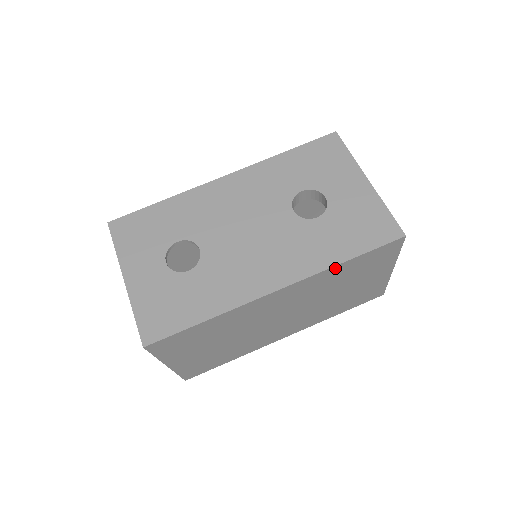
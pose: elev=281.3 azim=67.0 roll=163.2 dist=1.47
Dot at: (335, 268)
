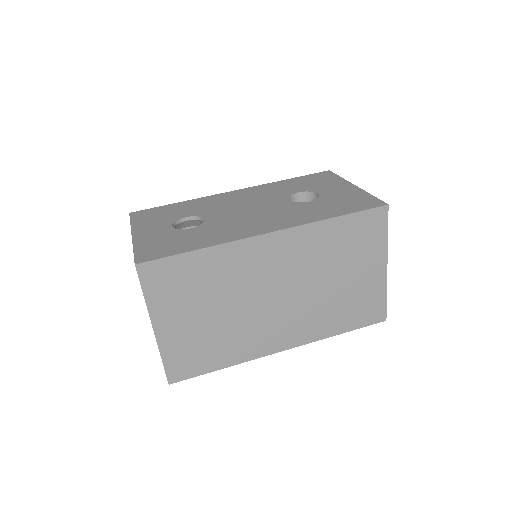
Dot at: (324, 225)
